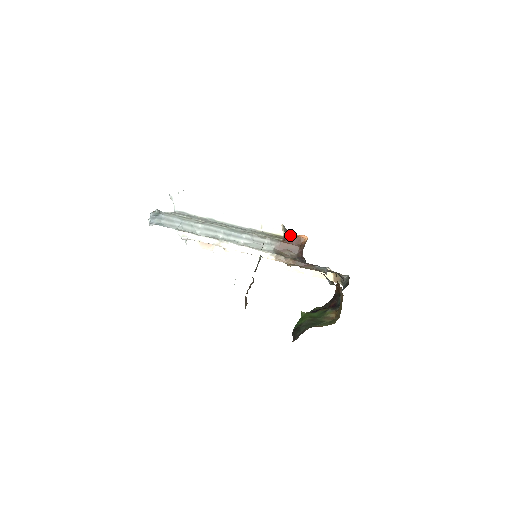
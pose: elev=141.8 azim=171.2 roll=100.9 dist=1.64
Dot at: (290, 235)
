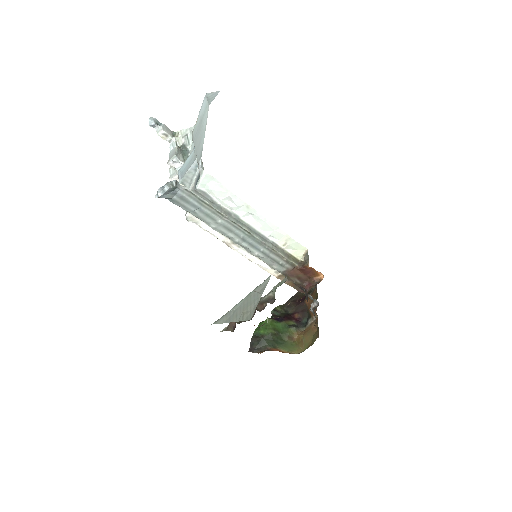
Dot at: (309, 267)
